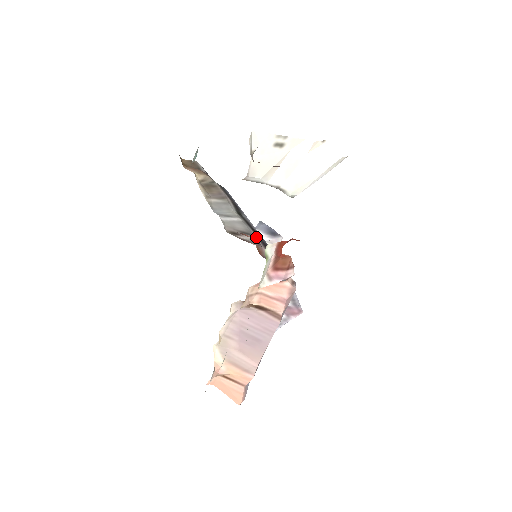
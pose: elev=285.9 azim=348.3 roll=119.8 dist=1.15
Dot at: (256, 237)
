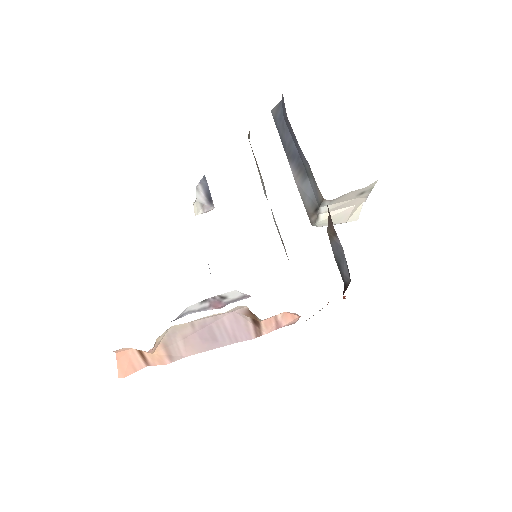
Dot at: occluded
